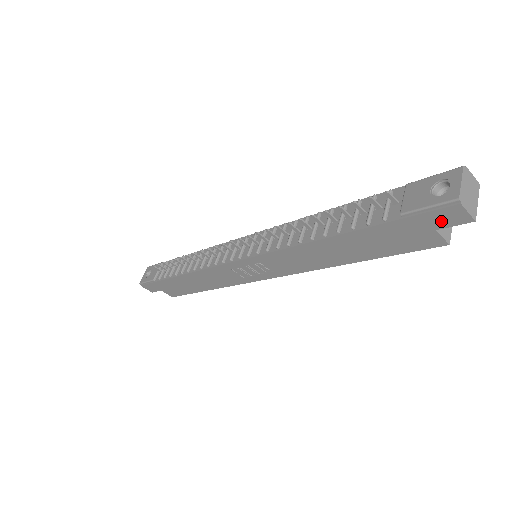
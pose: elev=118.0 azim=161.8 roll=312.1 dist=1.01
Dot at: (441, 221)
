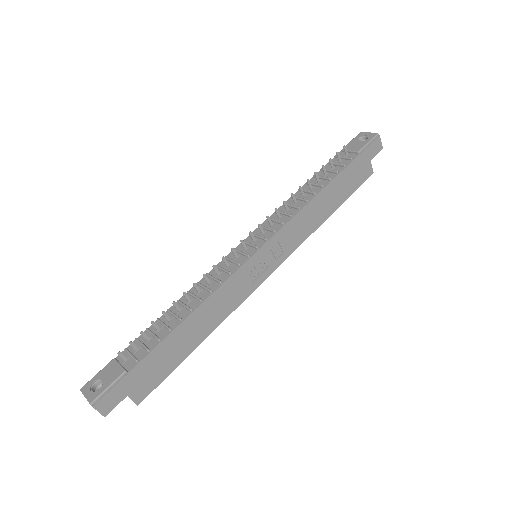
Dot at: (373, 152)
